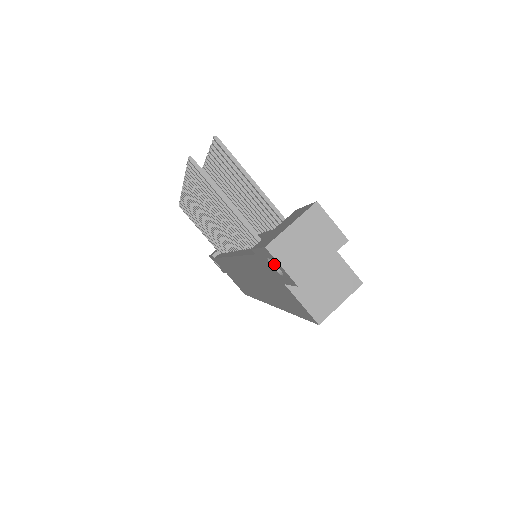
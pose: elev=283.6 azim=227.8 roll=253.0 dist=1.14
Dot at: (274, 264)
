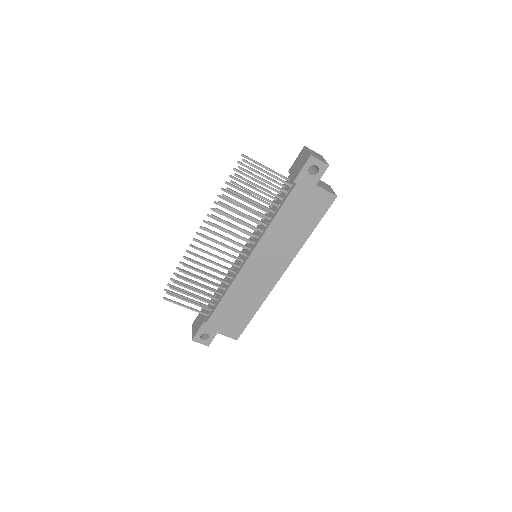
Dot at: (310, 174)
